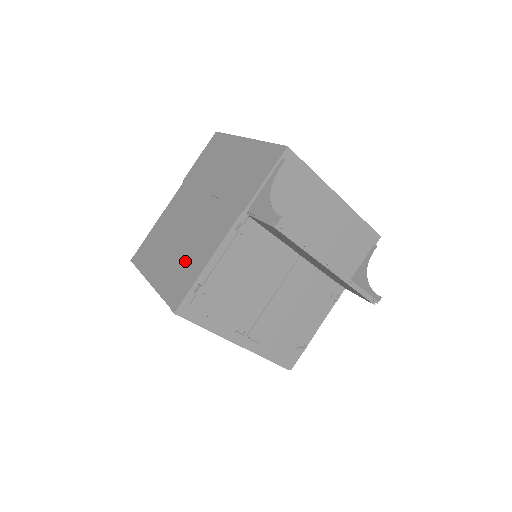
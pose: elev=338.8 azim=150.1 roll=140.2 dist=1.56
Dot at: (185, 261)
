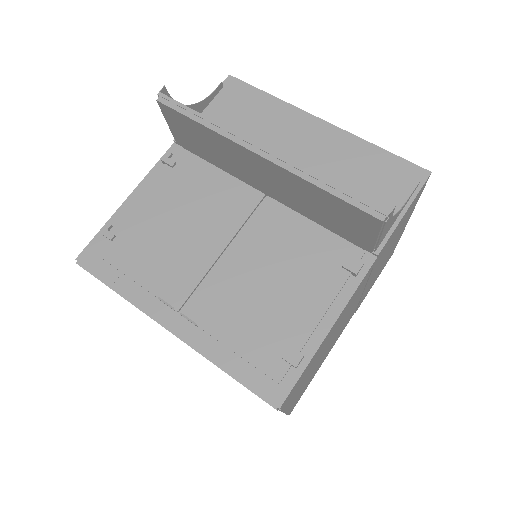
Dot at: occluded
